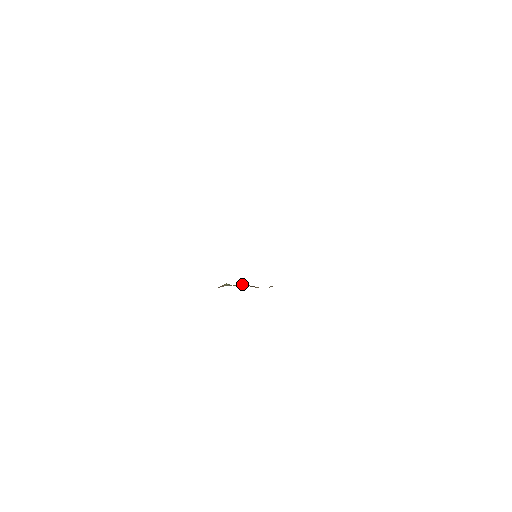
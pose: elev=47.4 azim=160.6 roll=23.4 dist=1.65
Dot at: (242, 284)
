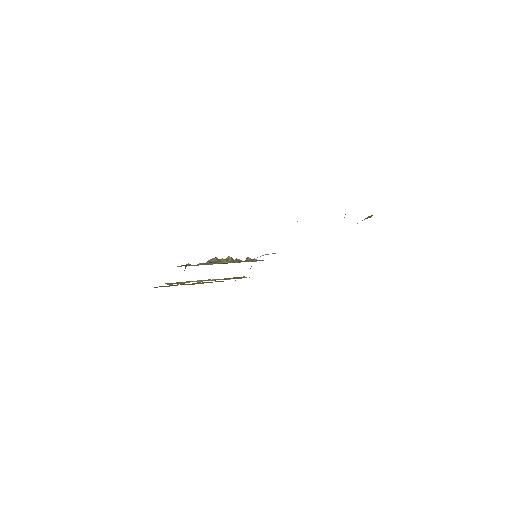
Dot at: (227, 257)
